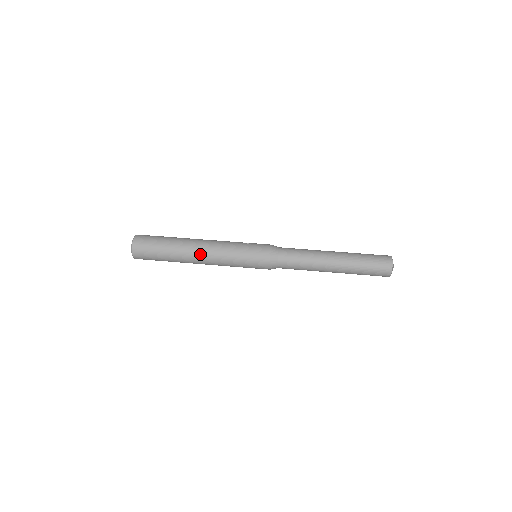
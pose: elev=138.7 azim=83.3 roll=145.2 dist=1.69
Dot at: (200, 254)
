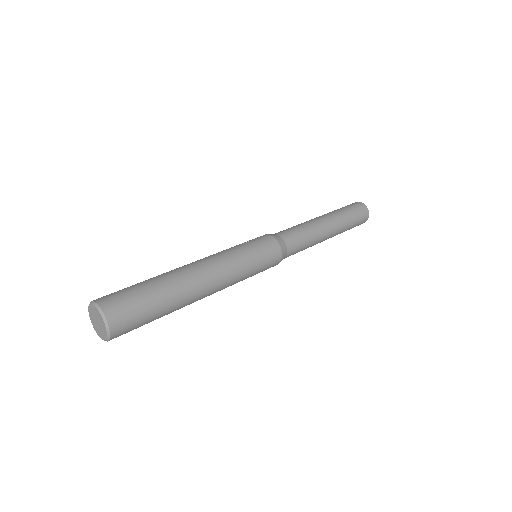
Dot at: (207, 279)
